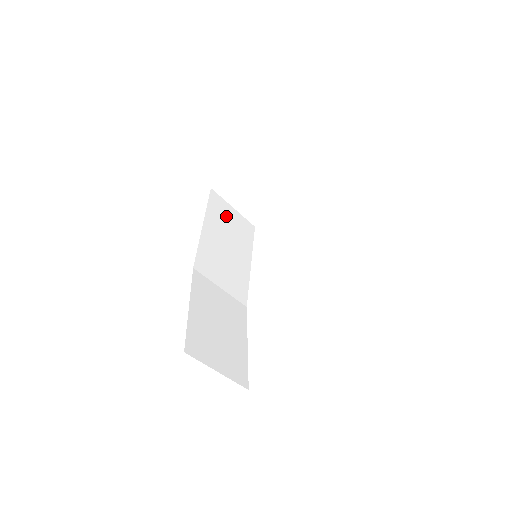
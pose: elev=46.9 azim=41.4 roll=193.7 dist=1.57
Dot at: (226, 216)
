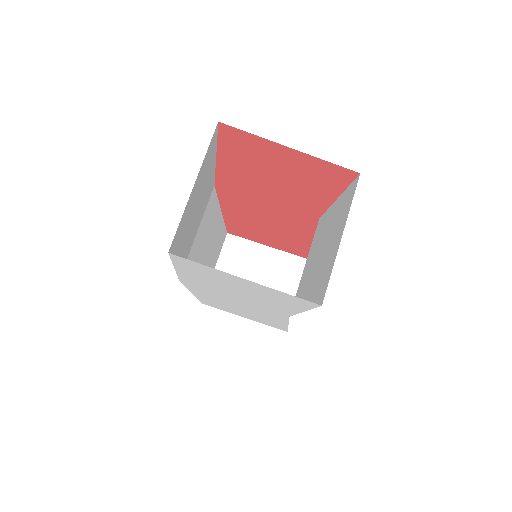
Dot at: (216, 253)
